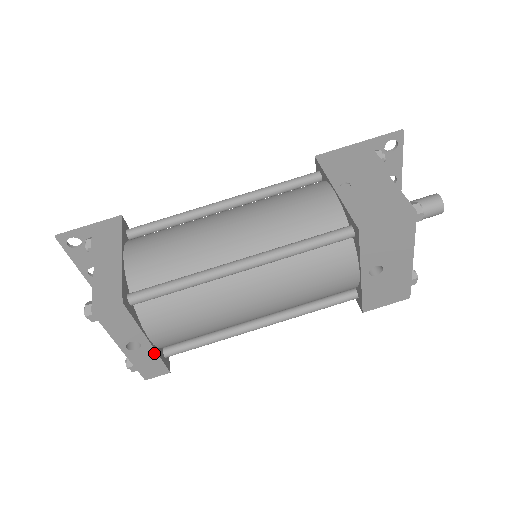
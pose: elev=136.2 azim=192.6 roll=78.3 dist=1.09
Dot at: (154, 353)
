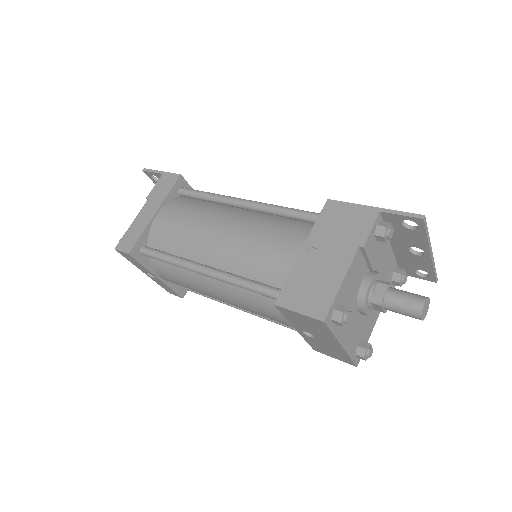
Dot at: (166, 285)
